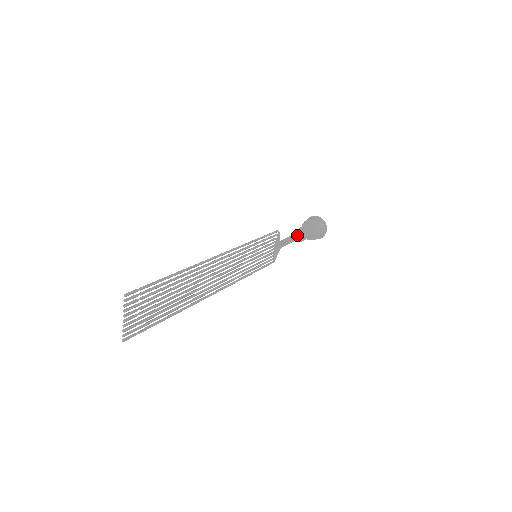
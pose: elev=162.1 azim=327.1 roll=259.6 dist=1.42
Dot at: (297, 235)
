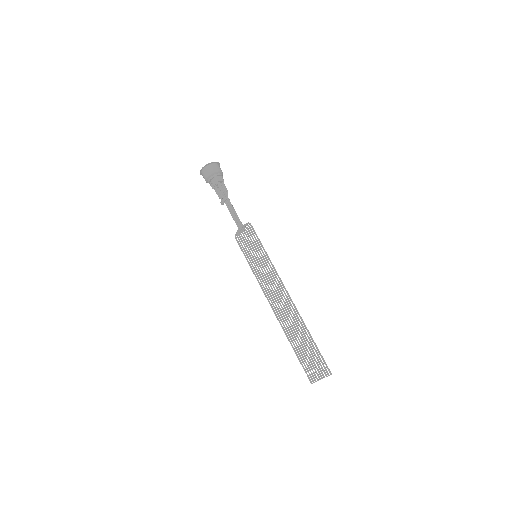
Dot at: occluded
